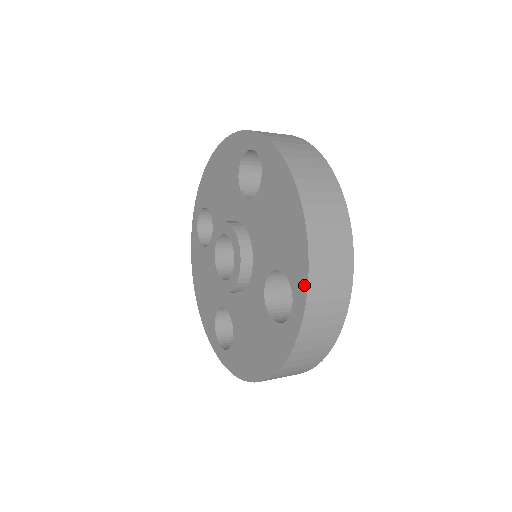
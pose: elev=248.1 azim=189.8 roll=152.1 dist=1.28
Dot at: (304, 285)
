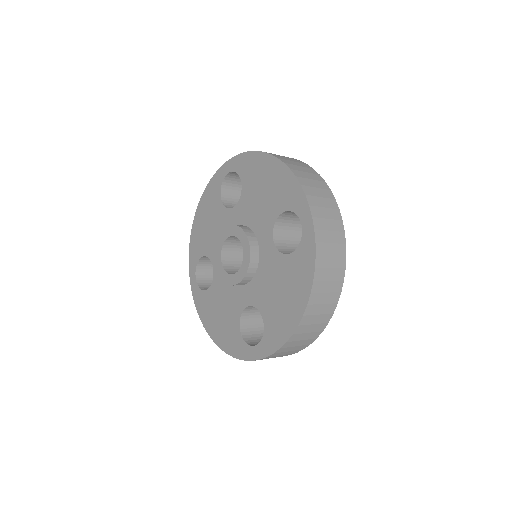
Dot at: (302, 197)
